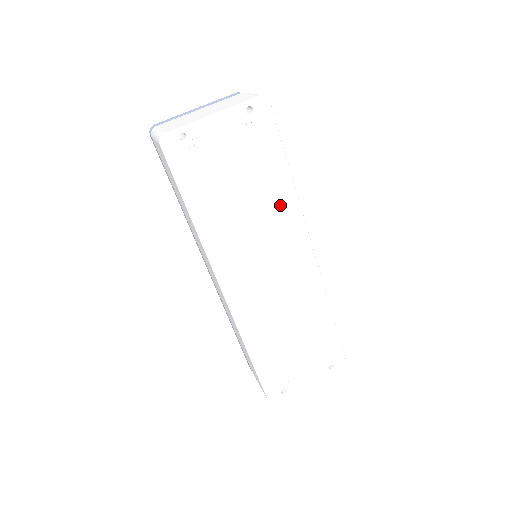
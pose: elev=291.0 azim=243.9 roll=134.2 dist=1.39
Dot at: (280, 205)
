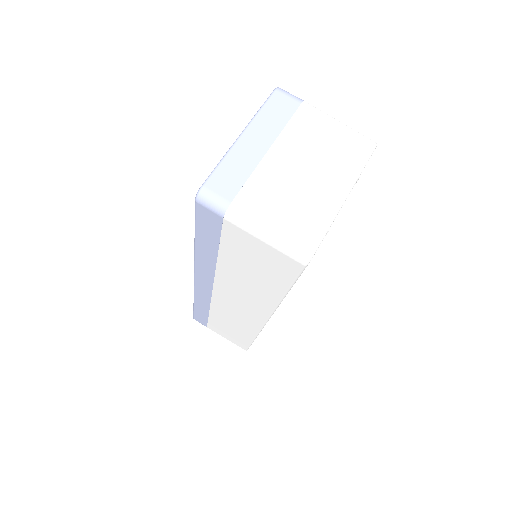
Dot at: occluded
